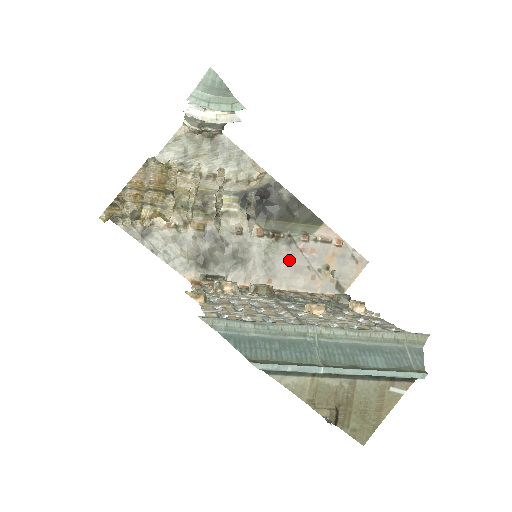
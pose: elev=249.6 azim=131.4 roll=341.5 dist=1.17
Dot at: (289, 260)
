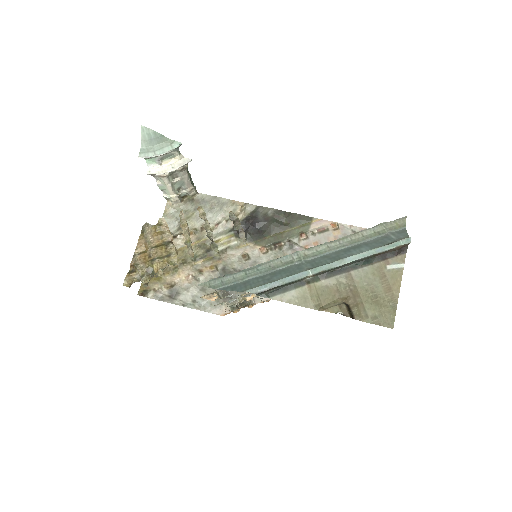
Dot at: occluded
